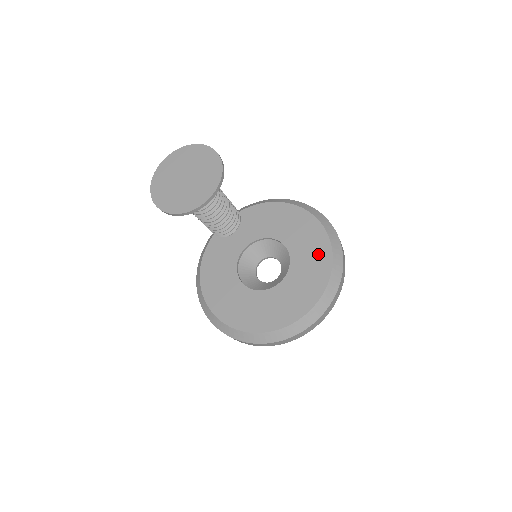
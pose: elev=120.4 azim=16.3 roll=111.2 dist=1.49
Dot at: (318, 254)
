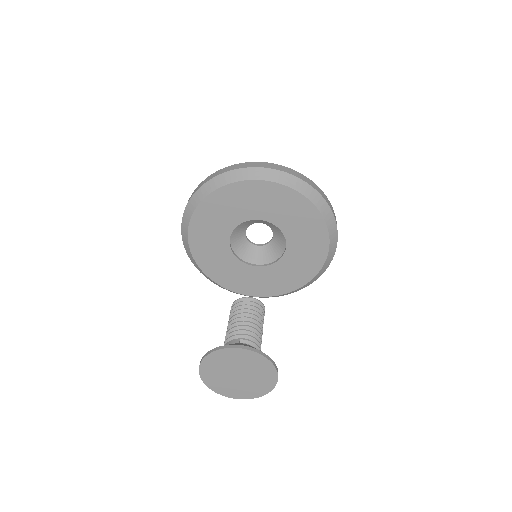
Dot at: (299, 210)
